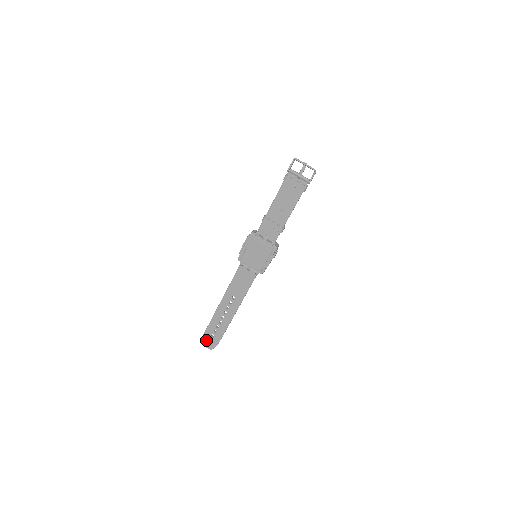
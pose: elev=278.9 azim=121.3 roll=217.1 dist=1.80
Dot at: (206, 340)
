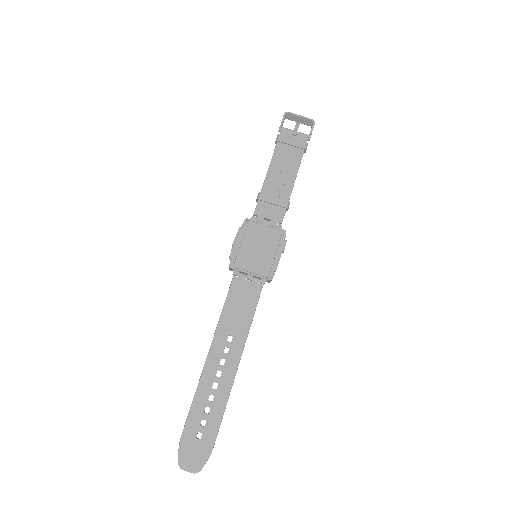
Dot at: (186, 452)
